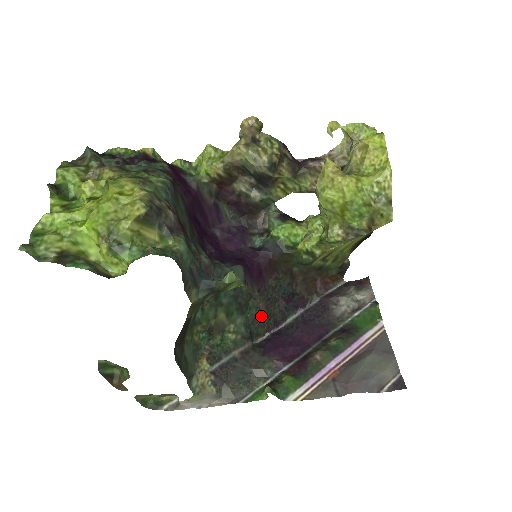
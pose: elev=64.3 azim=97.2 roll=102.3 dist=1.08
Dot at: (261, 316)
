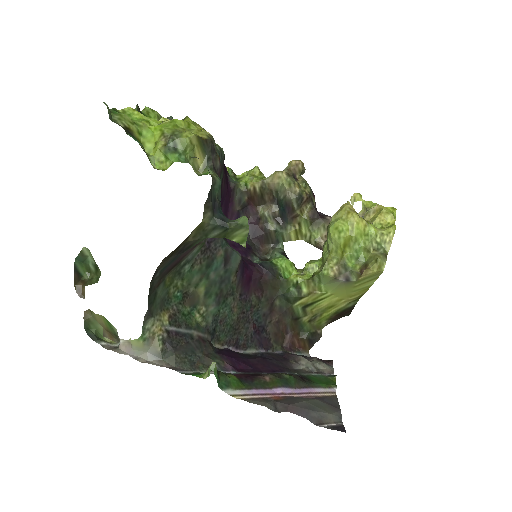
Dot at: (230, 323)
